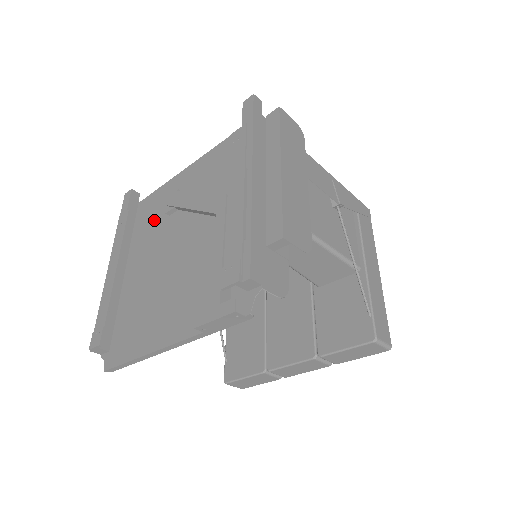
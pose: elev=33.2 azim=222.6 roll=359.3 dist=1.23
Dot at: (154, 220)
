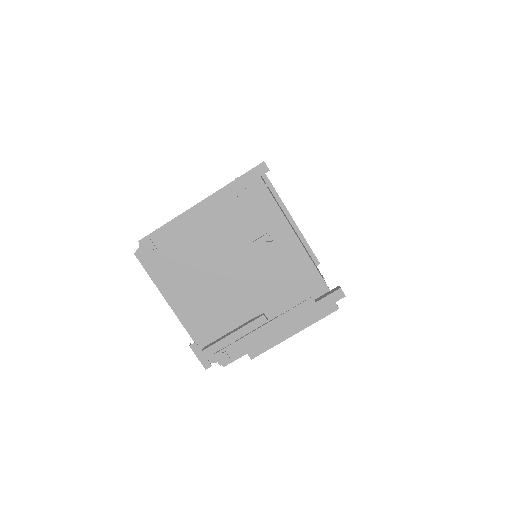
Dot at: (247, 222)
